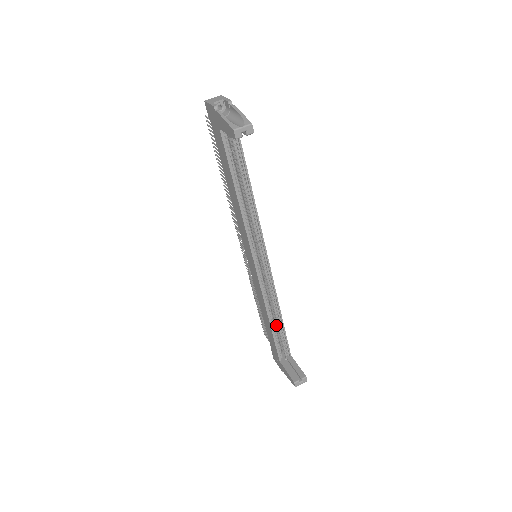
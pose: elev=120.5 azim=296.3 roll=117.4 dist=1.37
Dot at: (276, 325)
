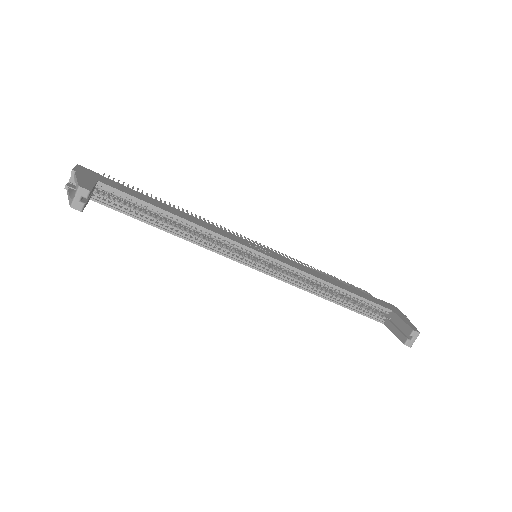
Dot at: occluded
